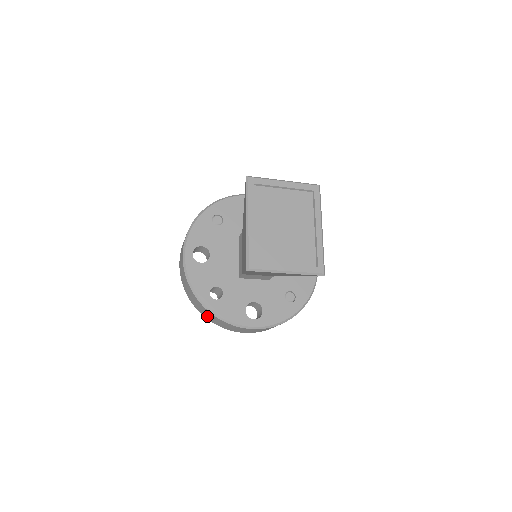
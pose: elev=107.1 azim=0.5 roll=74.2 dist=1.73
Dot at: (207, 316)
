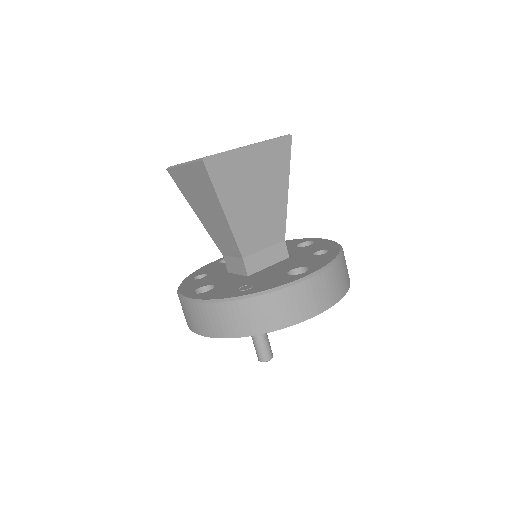
Dot at: occluded
